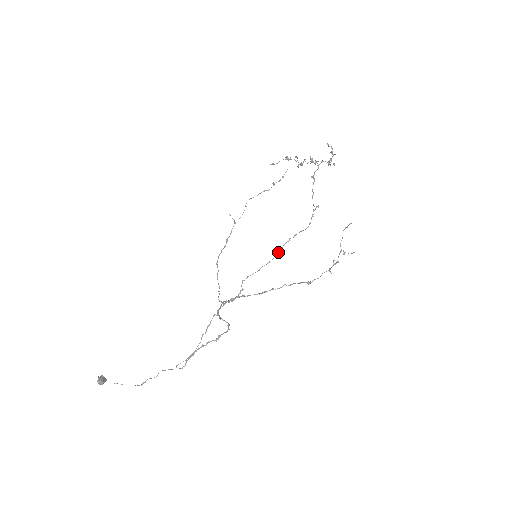
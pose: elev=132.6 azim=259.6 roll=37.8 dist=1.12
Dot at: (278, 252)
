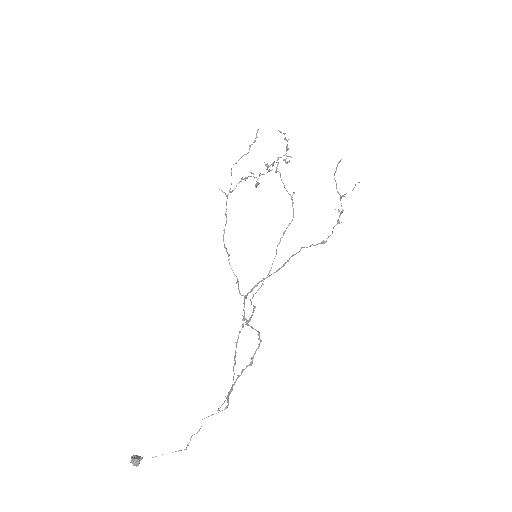
Dot at: (274, 258)
